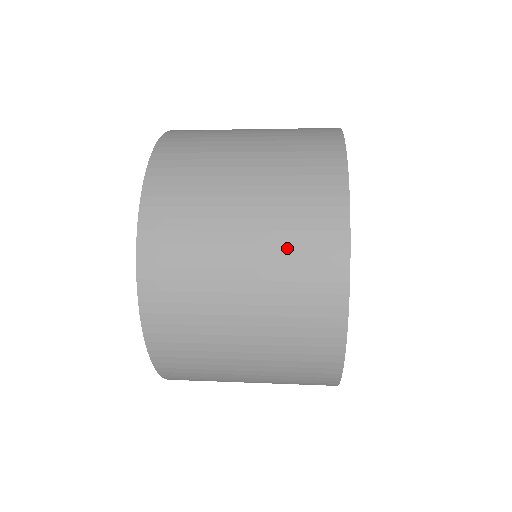
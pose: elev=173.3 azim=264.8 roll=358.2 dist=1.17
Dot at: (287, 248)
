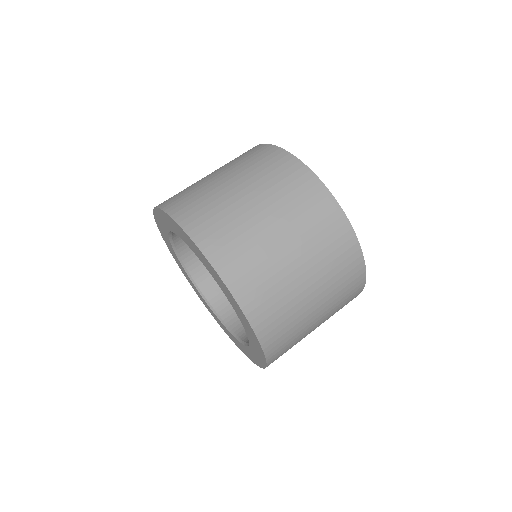
Dot at: (338, 294)
